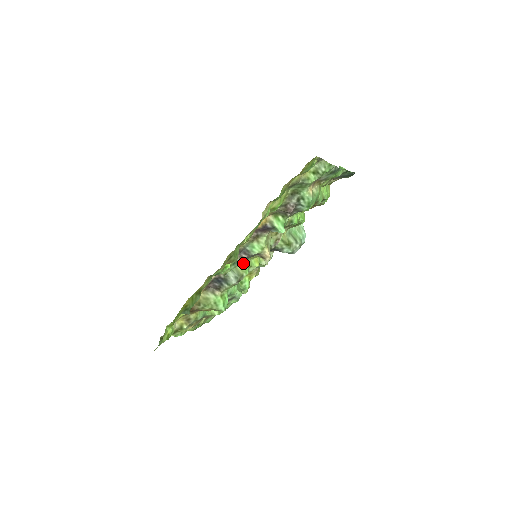
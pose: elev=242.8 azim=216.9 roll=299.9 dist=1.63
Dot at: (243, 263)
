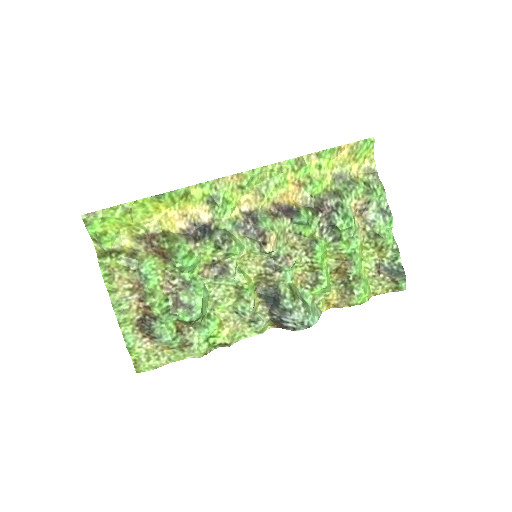
Dot at: (241, 238)
